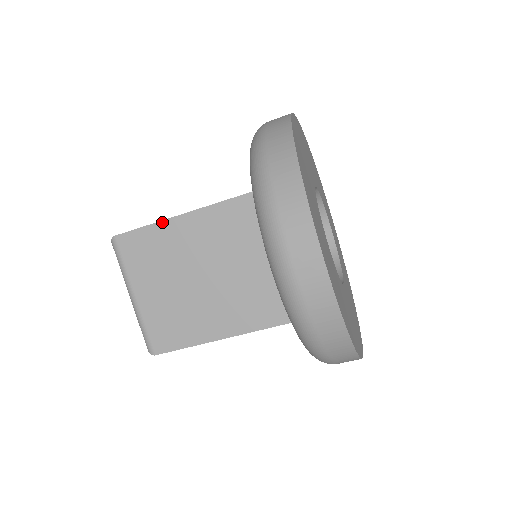
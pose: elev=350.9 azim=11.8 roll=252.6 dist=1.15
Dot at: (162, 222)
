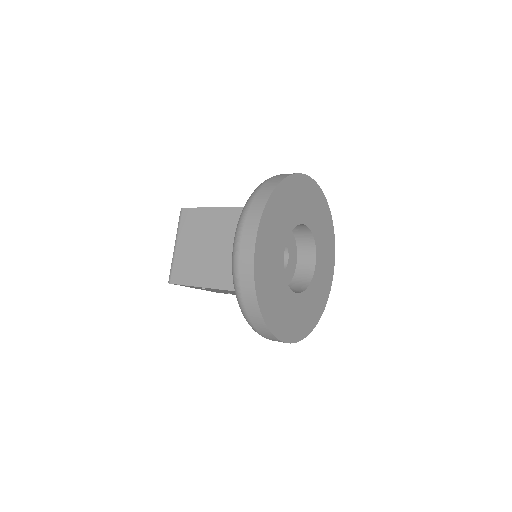
Dot at: (207, 208)
